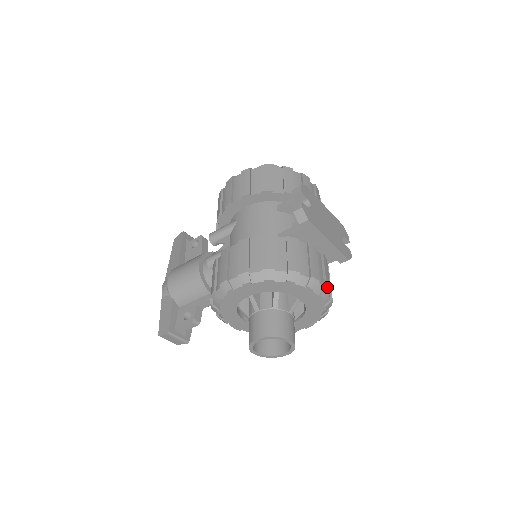
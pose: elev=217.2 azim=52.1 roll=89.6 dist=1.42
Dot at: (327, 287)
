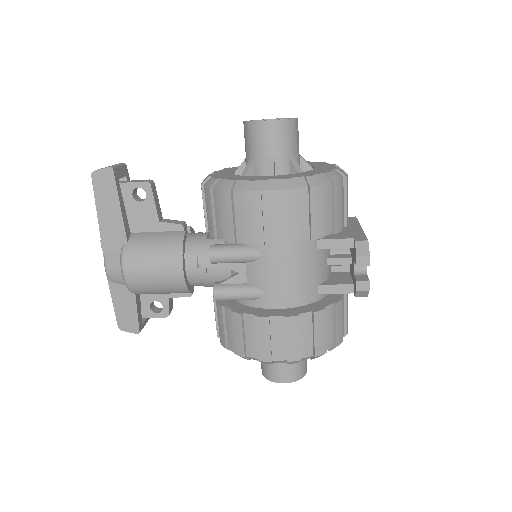
Dot at: occluded
